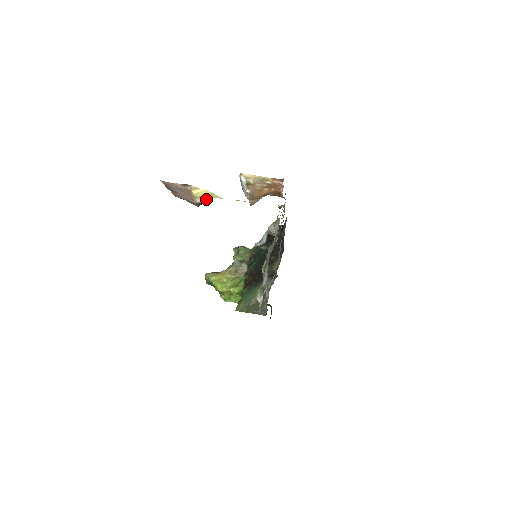
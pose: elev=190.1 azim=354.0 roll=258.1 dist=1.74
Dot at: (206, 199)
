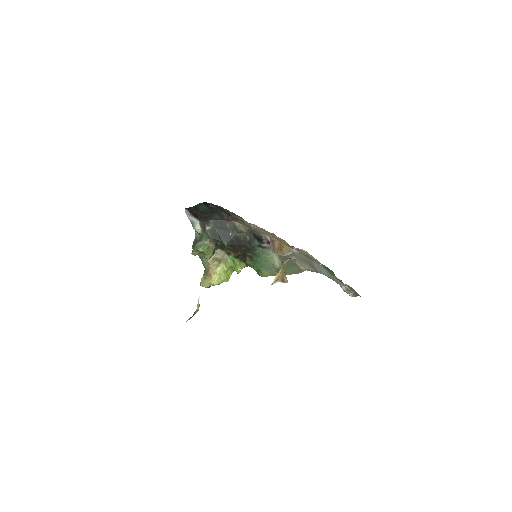
Dot at: occluded
